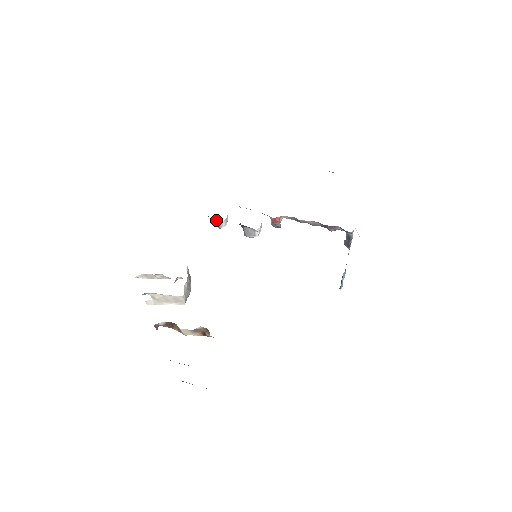
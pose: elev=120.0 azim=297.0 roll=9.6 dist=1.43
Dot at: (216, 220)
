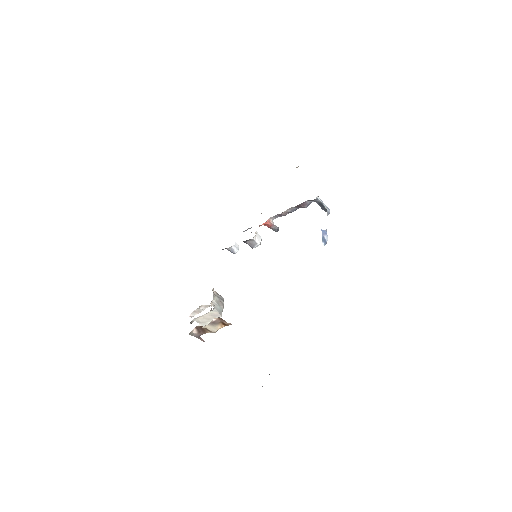
Dot at: (228, 249)
